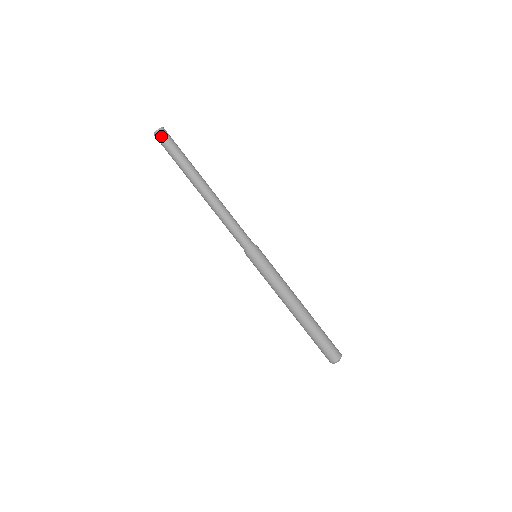
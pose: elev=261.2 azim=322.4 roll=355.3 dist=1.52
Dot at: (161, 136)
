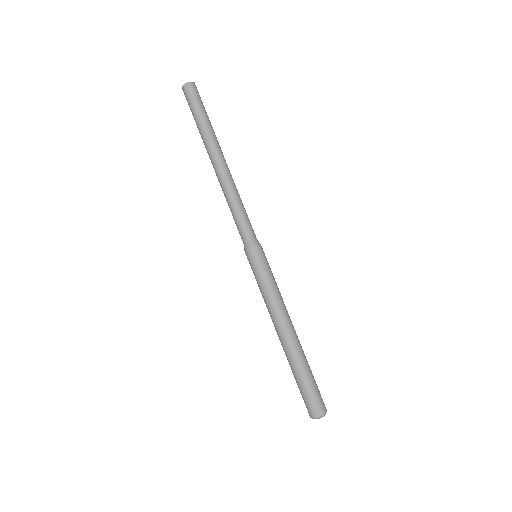
Dot at: (194, 89)
